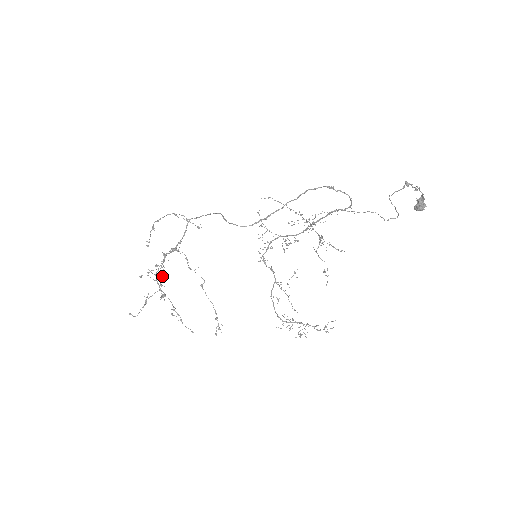
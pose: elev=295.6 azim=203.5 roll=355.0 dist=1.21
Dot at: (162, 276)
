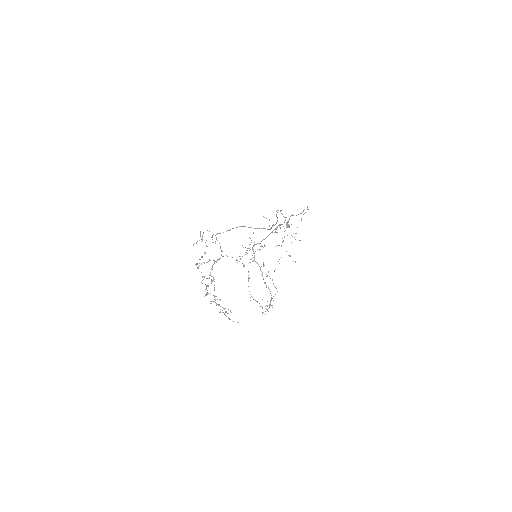
Dot at: (208, 285)
